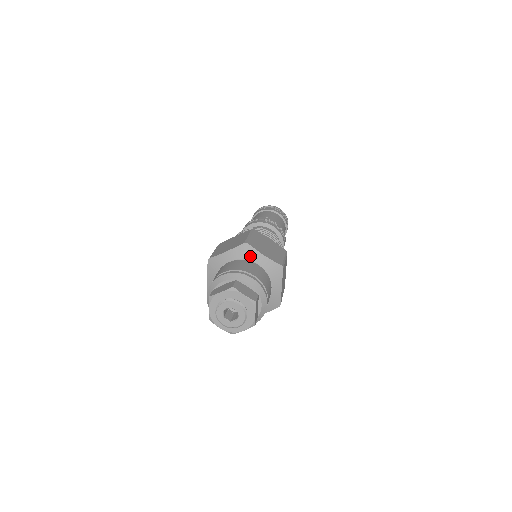
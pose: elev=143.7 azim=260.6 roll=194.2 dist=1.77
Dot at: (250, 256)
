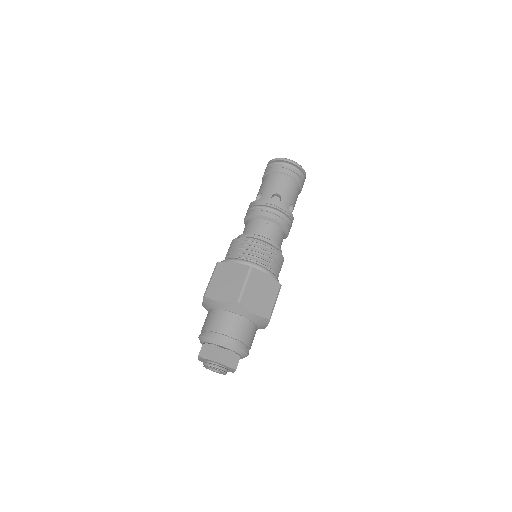
Dot at: (241, 312)
